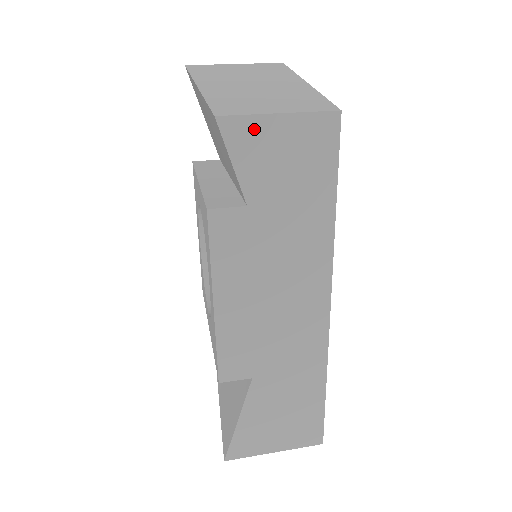
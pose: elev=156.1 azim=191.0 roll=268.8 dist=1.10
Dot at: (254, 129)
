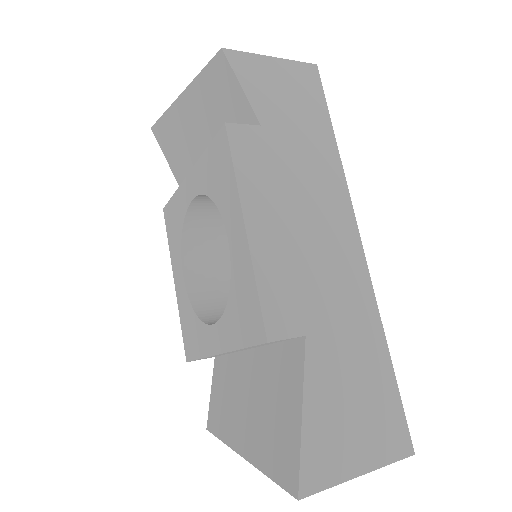
Dot at: (255, 64)
